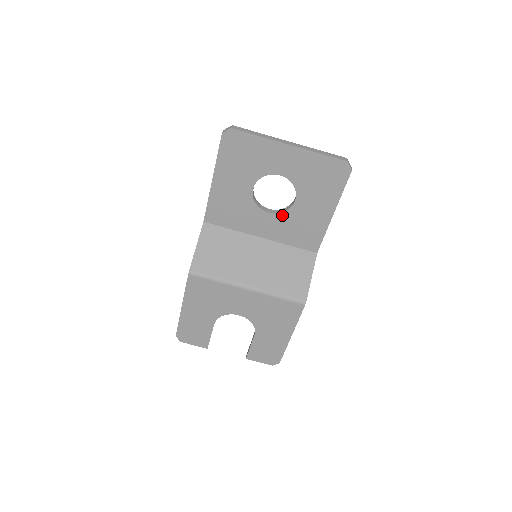
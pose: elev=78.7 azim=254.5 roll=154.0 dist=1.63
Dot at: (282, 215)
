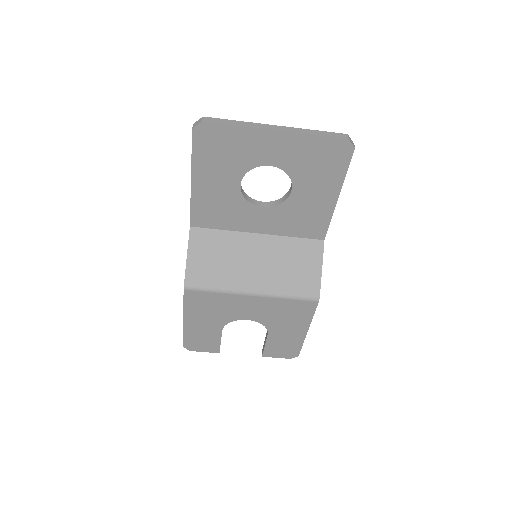
Dot at: (279, 207)
